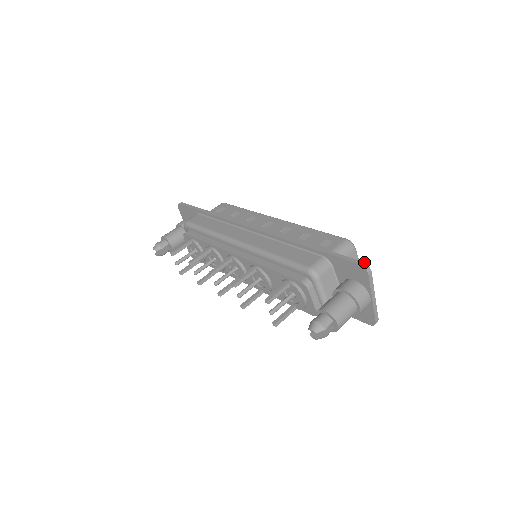
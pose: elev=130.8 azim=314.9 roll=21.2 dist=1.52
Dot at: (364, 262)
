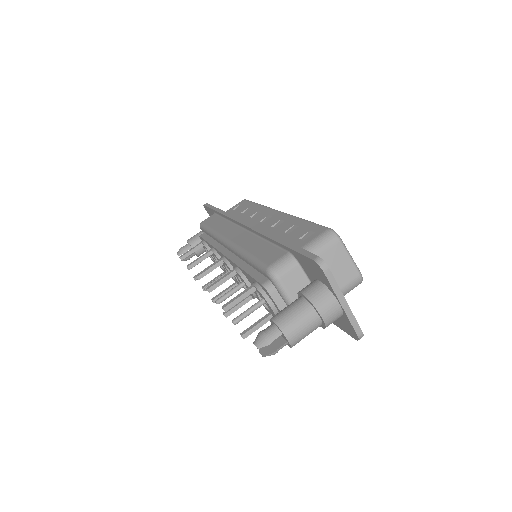
Dot at: occluded
